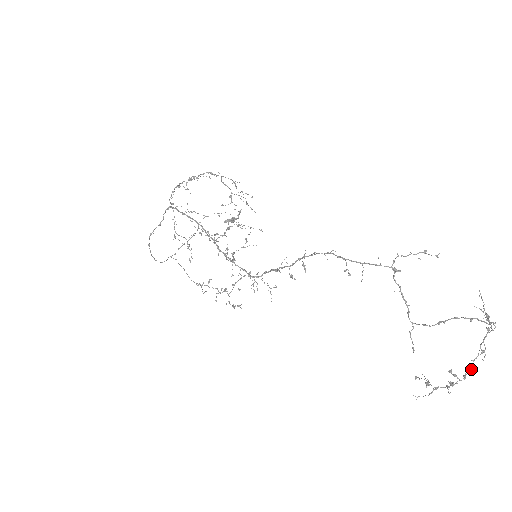
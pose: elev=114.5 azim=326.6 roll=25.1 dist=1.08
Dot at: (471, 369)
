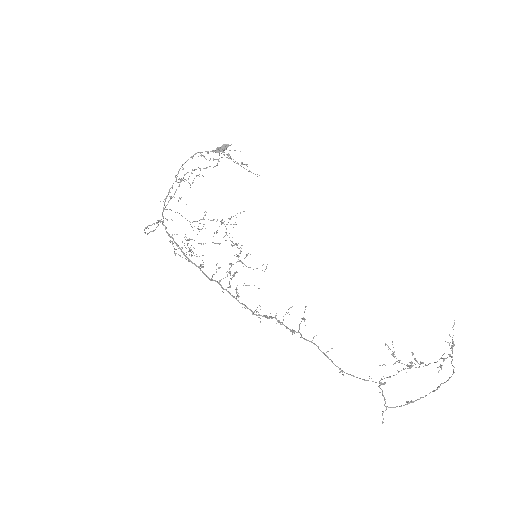
Dot at: occluded
